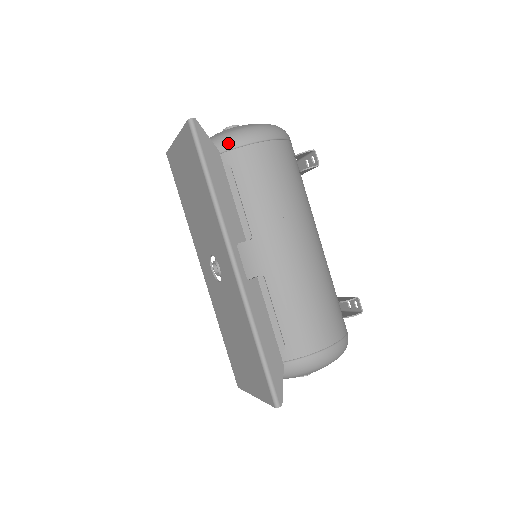
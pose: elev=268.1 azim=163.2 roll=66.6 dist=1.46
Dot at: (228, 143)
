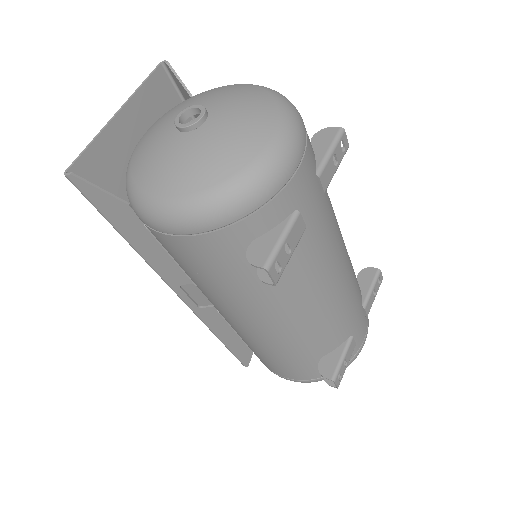
Dot at: occluded
